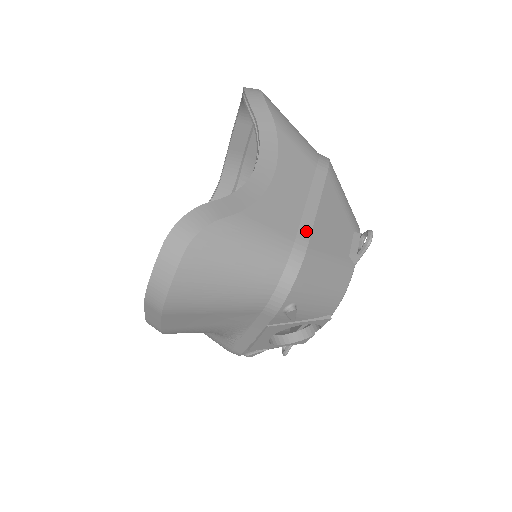
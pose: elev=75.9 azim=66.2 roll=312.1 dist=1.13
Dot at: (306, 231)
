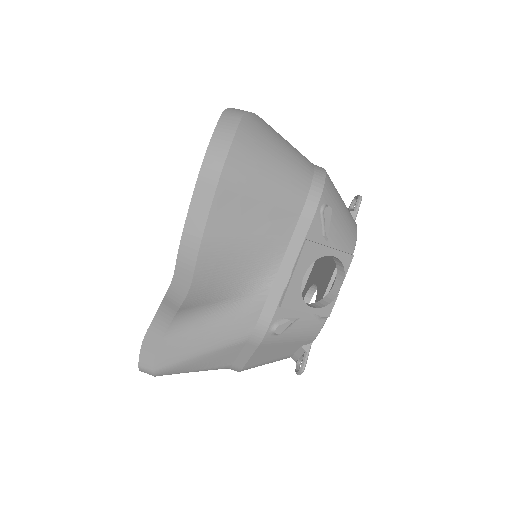
Dot at: occluded
